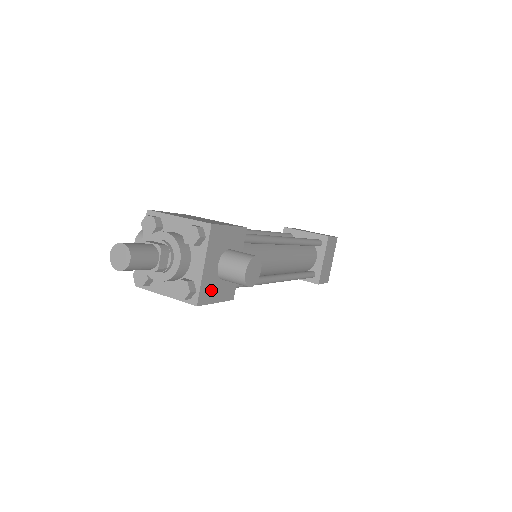
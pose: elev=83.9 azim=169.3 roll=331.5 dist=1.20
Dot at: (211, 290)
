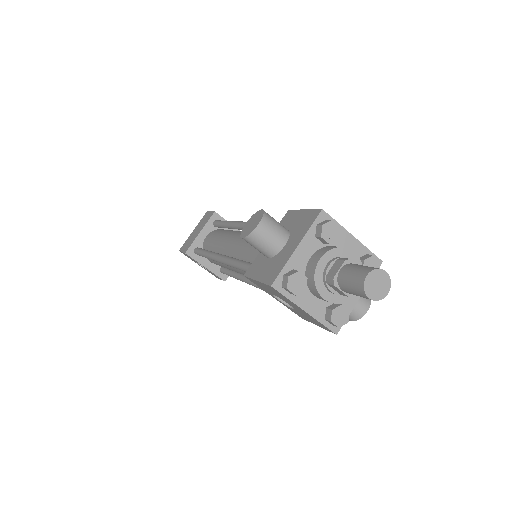
Dot at: occluded
